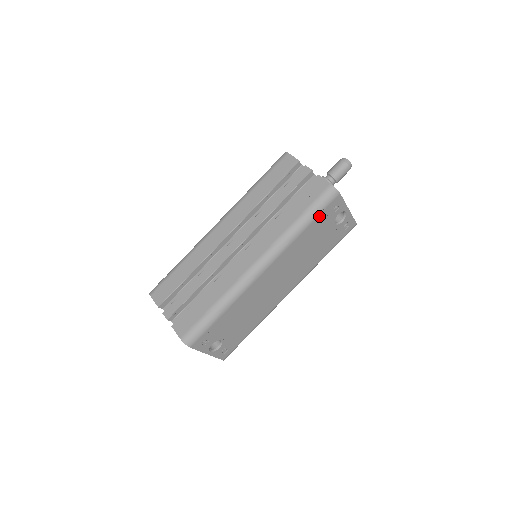
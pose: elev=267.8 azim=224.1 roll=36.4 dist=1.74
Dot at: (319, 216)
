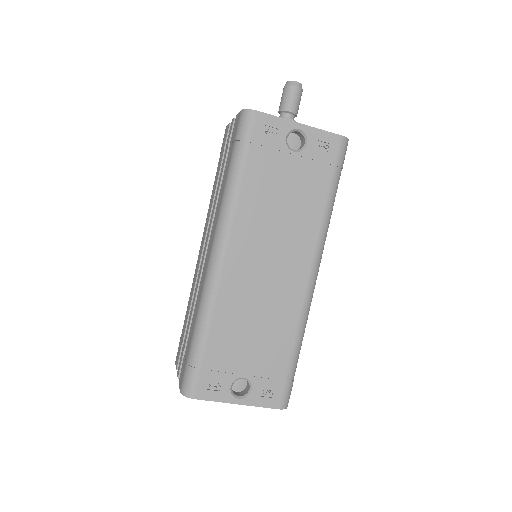
Dot at: (250, 153)
